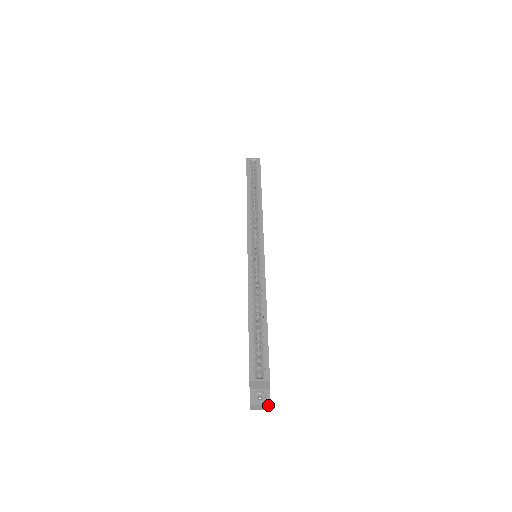
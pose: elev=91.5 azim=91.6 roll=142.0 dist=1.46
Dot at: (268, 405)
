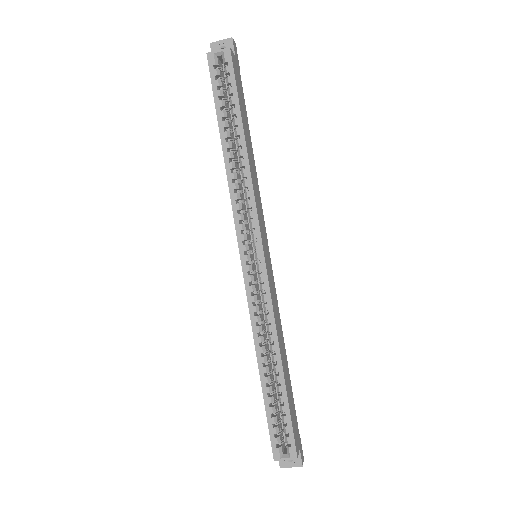
Dot at: (300, 466)
